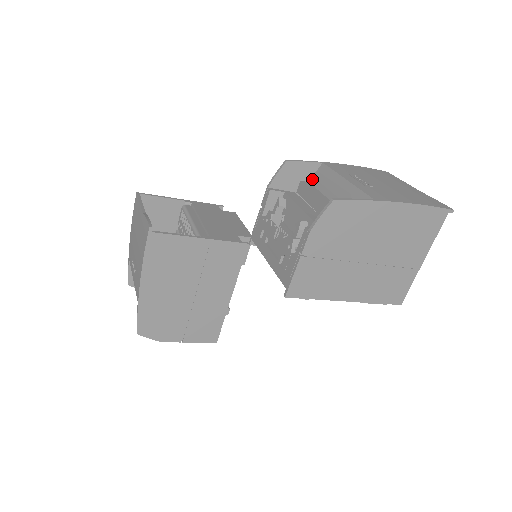
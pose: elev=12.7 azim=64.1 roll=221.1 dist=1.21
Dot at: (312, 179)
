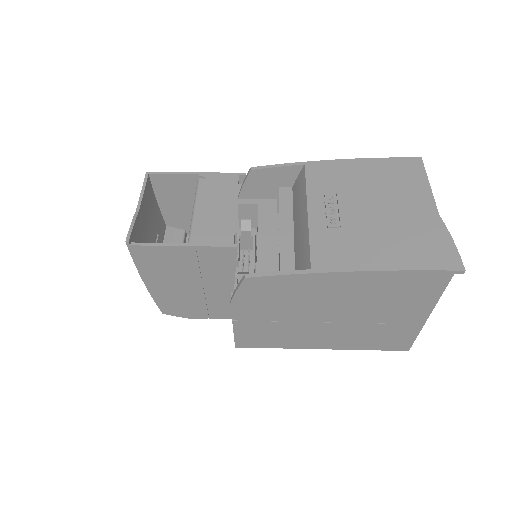
Dot at: (294, 185)
